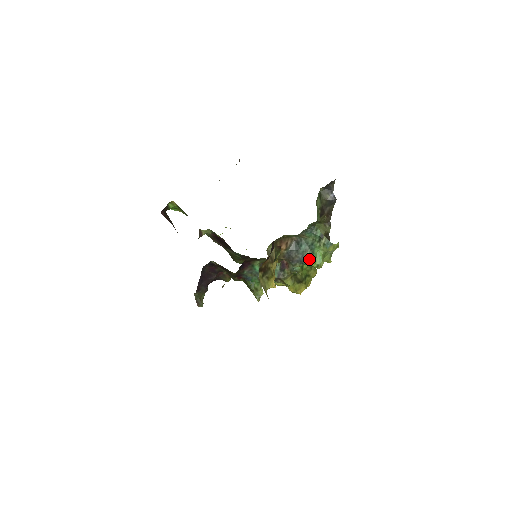
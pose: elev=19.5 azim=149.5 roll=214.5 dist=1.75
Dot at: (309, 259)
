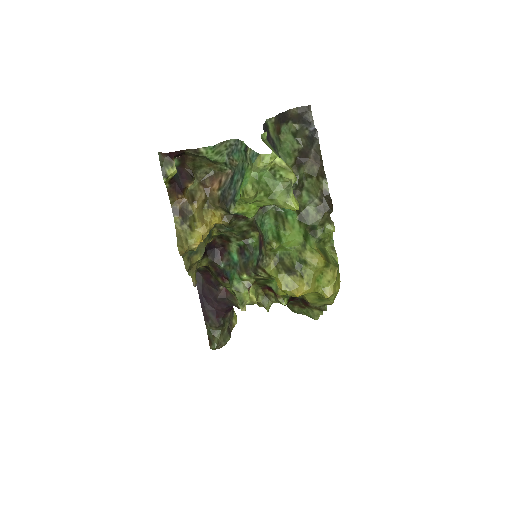
Dot at: (239, 191)
